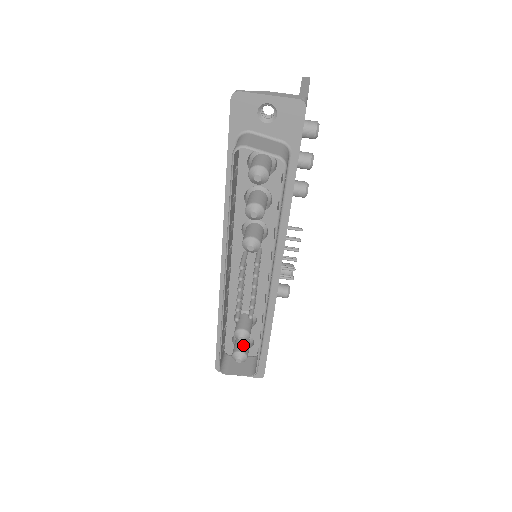
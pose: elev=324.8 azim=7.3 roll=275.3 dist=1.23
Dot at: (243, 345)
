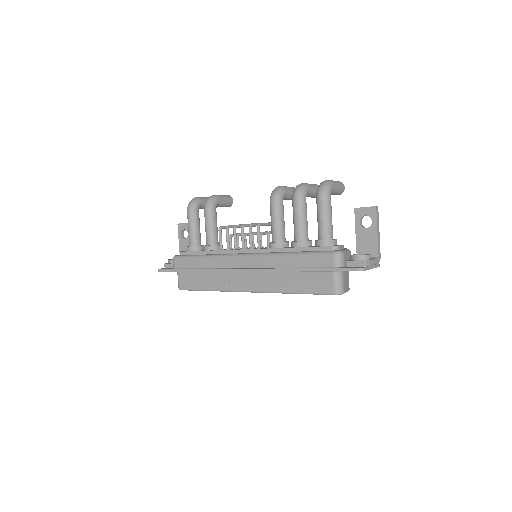
Dot at: occluded
